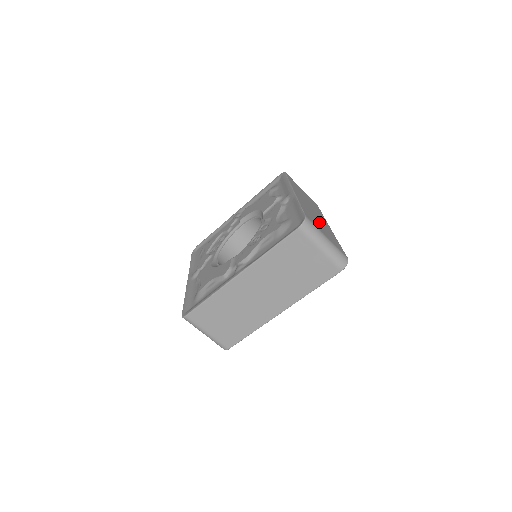
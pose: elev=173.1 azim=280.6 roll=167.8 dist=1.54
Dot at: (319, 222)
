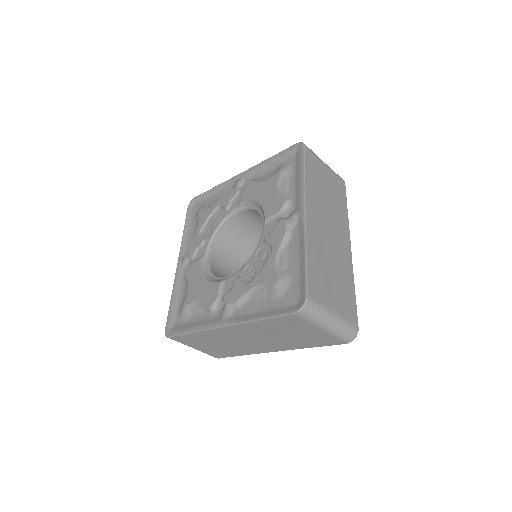
Dot at: (331, 266)
